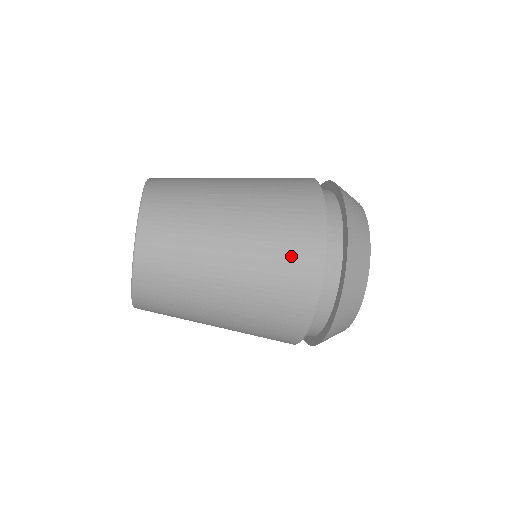
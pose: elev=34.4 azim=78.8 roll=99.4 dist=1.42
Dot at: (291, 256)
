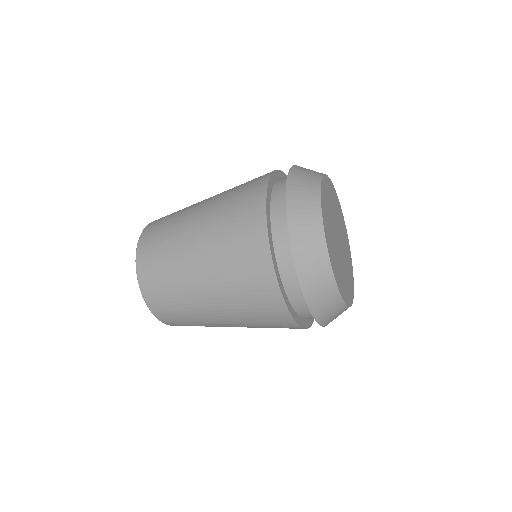
Dot at: (259, 308)
